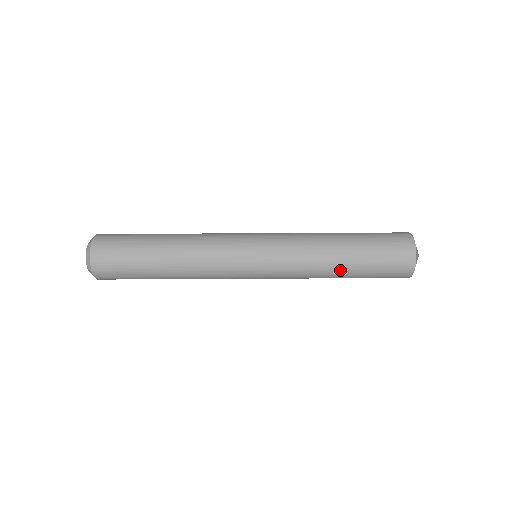
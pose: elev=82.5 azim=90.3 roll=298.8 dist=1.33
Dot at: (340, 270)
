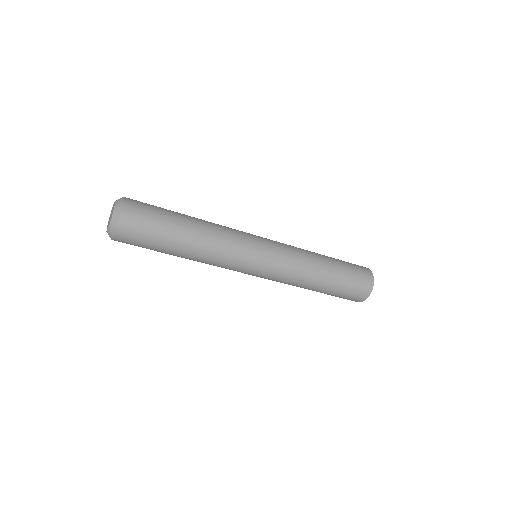
Dot at: (313, 290)
